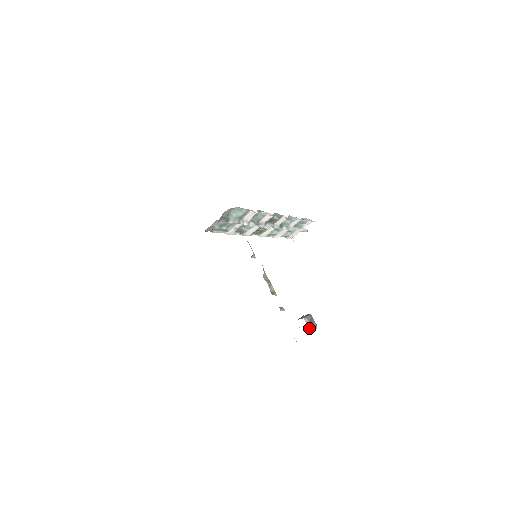
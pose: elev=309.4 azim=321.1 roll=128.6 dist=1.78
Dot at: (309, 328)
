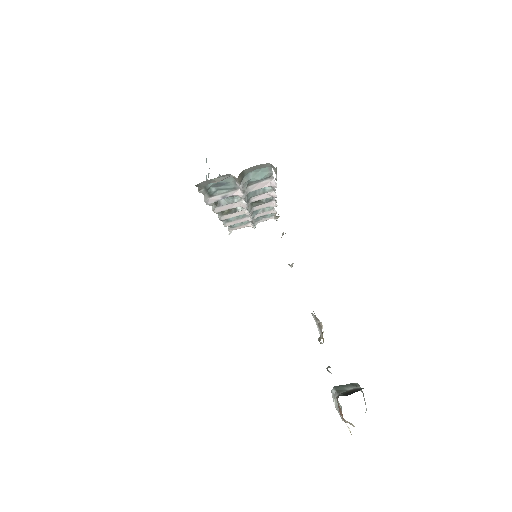
Dot at: occluded
